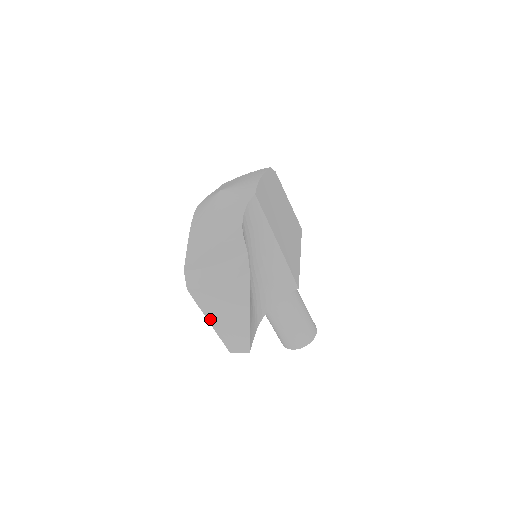
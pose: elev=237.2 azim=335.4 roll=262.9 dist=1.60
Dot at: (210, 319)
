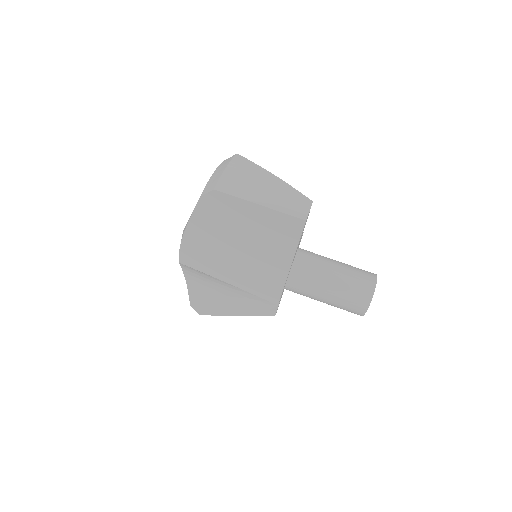
Dot at: (255, 200)
